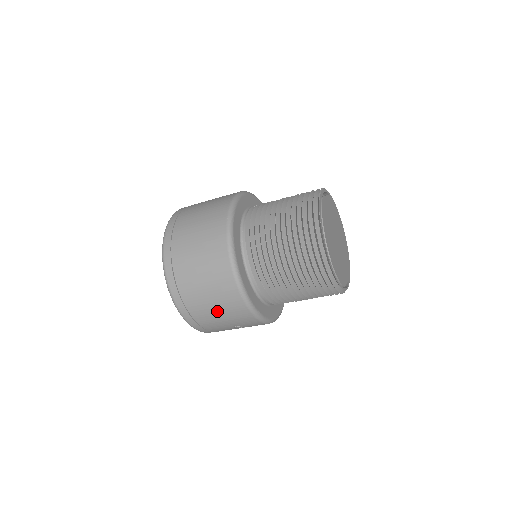
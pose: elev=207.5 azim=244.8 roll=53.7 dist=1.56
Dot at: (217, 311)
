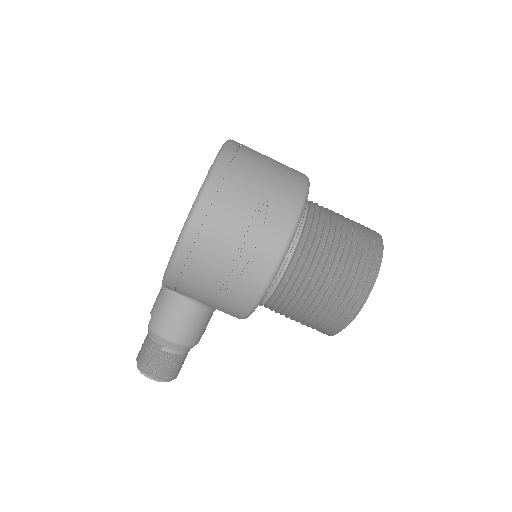
Dot at: (270, 169)
